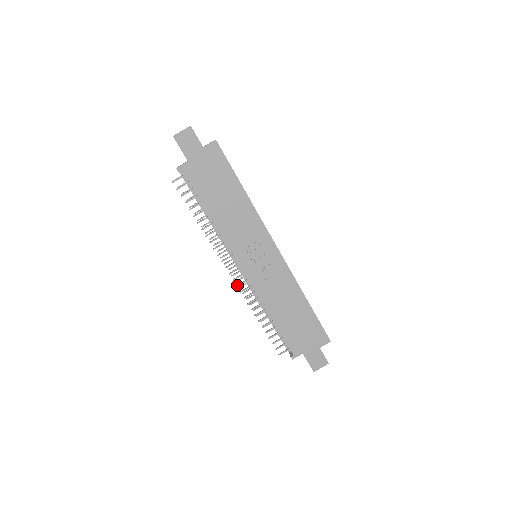
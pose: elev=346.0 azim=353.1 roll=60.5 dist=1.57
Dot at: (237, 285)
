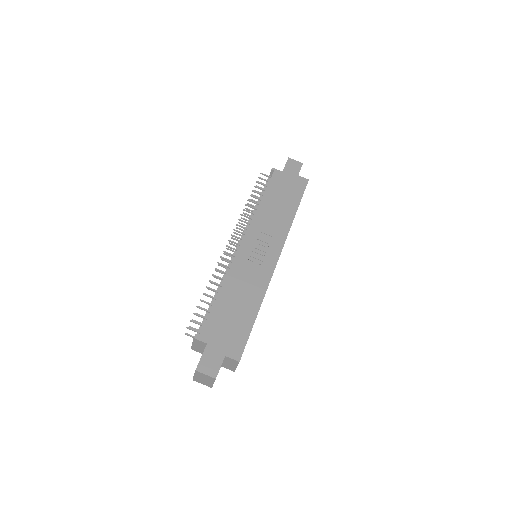
Dot at: (225, 251)
